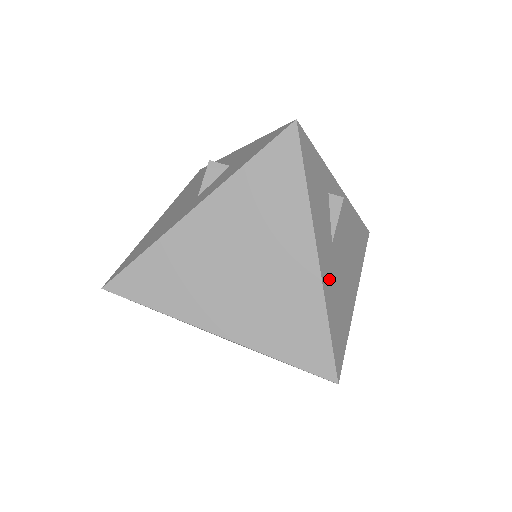
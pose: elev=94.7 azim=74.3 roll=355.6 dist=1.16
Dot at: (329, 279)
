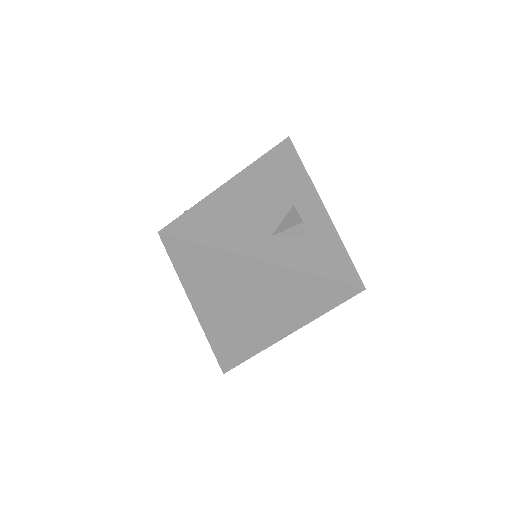
Dot at: occluded
